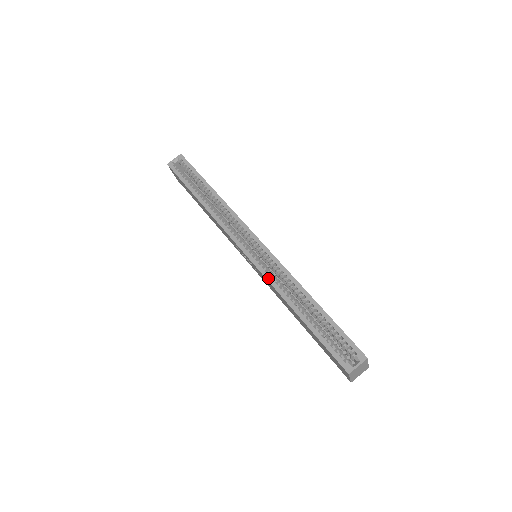
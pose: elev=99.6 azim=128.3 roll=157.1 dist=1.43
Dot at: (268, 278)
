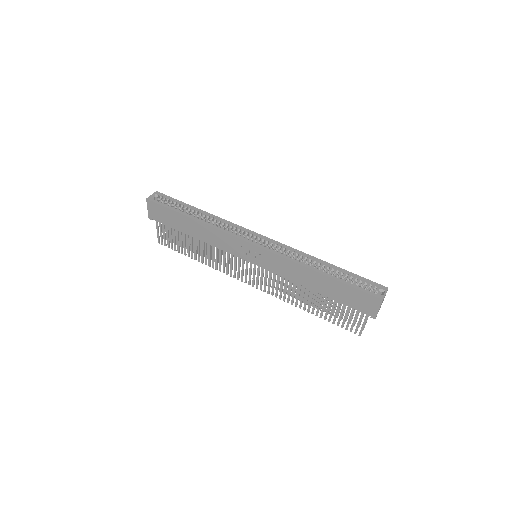
Dot at: (287, 257)
